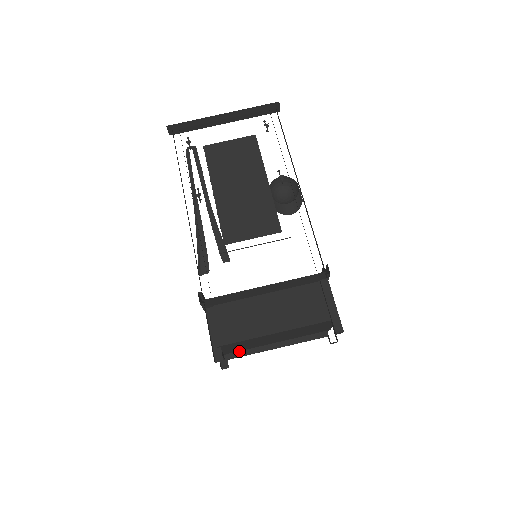
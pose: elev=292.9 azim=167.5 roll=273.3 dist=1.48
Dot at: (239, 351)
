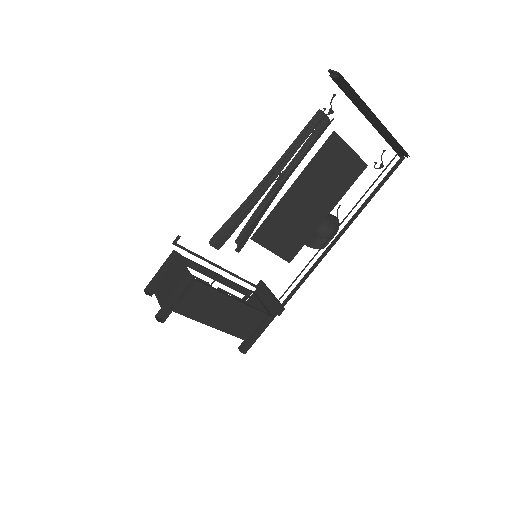
Dot at: occluded
